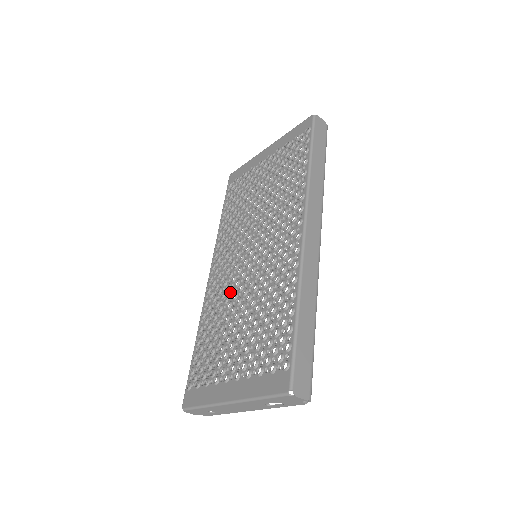
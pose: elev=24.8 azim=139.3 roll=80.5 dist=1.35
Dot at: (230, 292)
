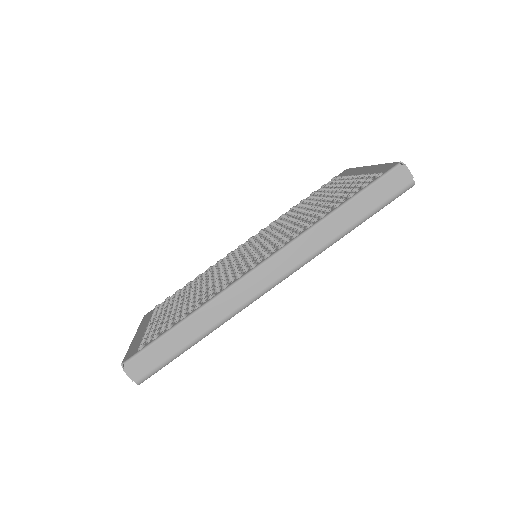
Dot at: occluded
